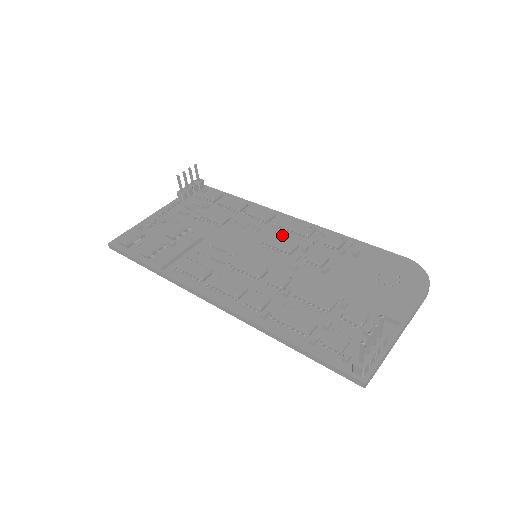
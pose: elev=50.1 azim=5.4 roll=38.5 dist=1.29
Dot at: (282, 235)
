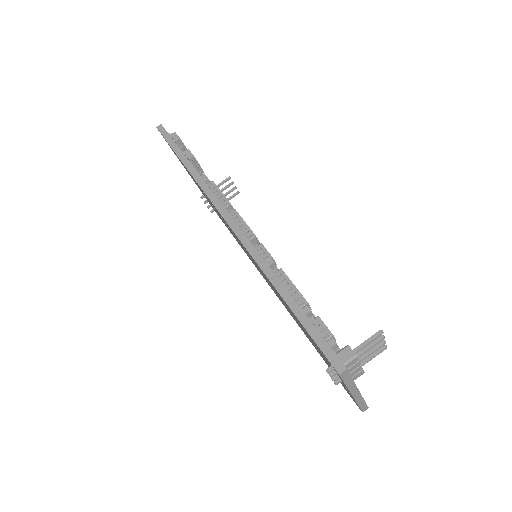
Dot at: occluded
